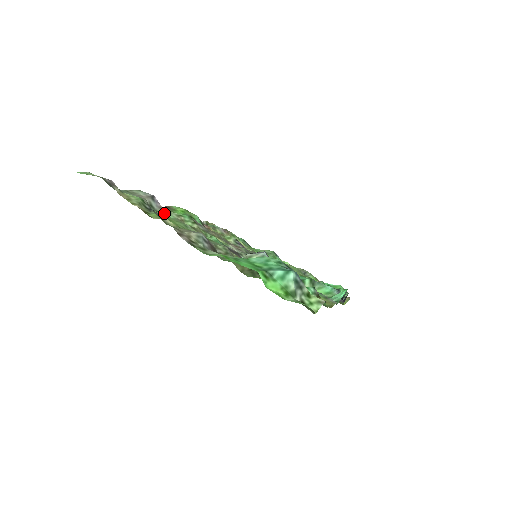
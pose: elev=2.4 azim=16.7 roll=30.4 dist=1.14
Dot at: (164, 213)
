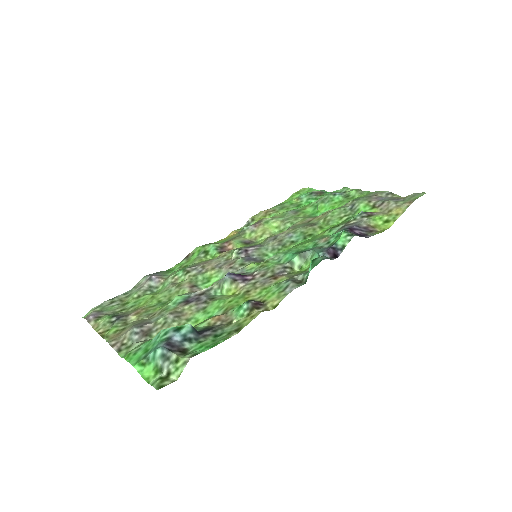
Dot at: (162, 284)
